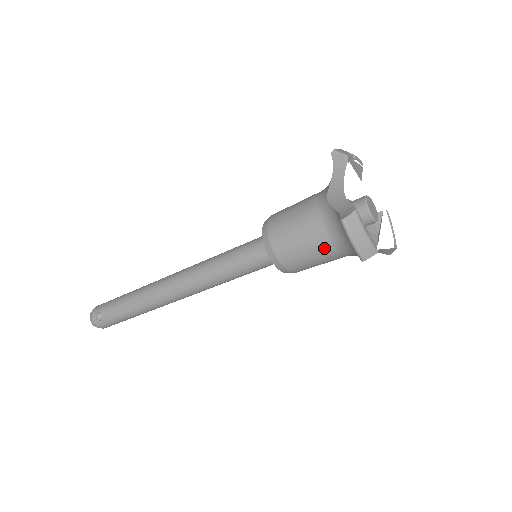
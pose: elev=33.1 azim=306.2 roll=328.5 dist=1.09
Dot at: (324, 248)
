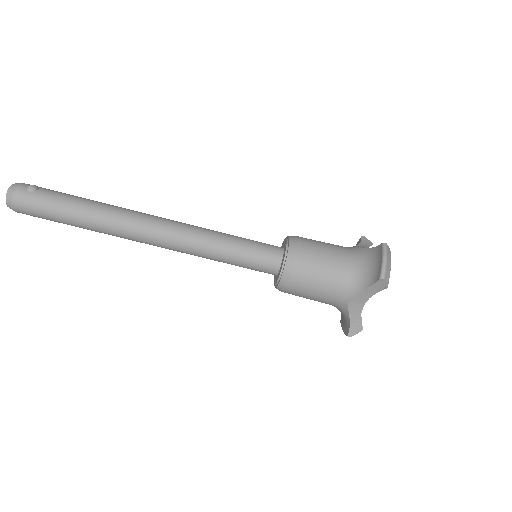
Dot at: (339, 269)
